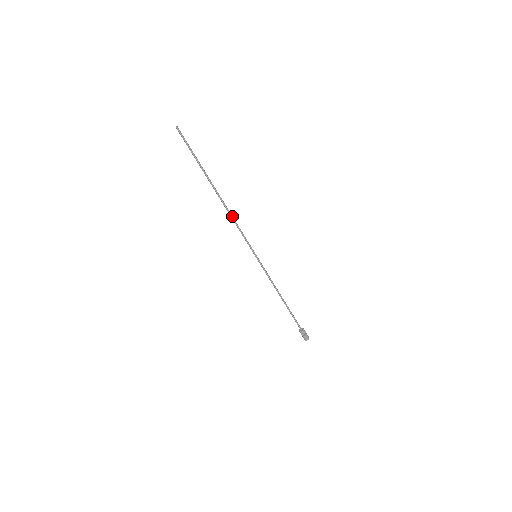
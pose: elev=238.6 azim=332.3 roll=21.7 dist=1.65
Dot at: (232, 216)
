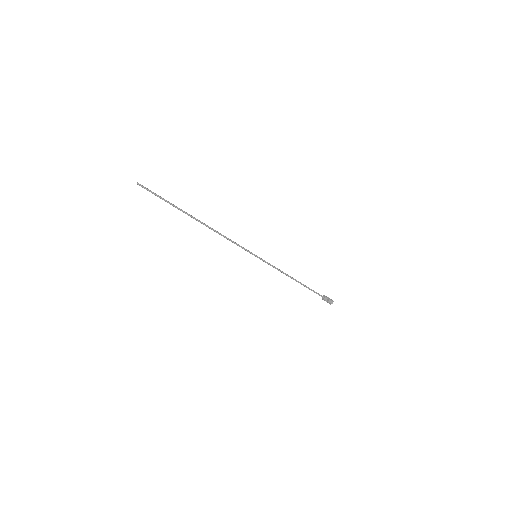
Dot at: (220, 233)
